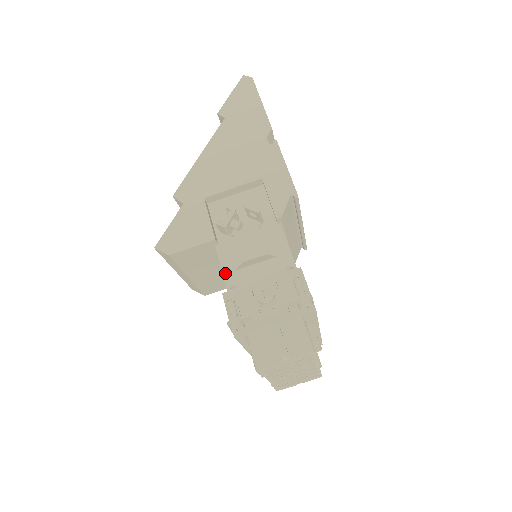
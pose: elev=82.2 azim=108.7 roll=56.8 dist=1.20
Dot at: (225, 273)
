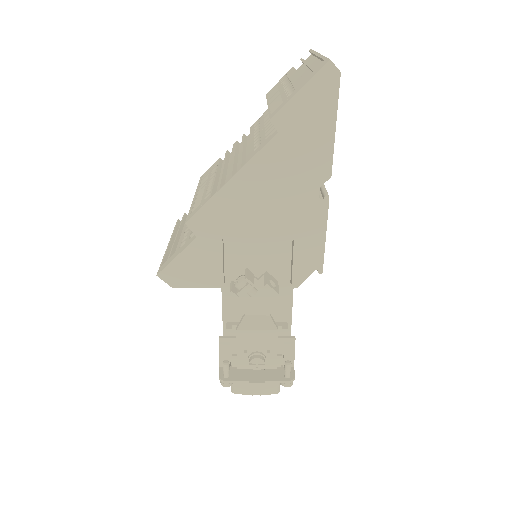
Dot at: (225, 310)
